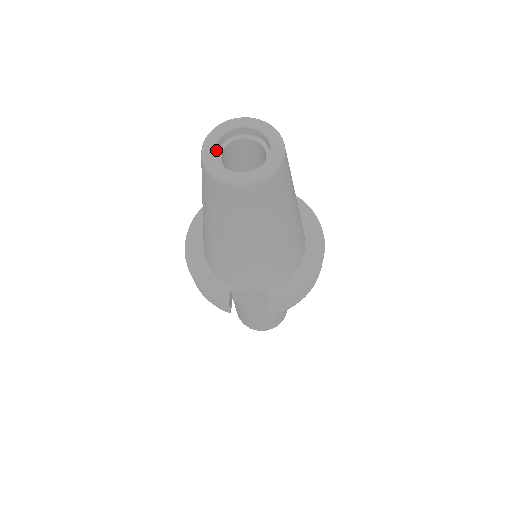
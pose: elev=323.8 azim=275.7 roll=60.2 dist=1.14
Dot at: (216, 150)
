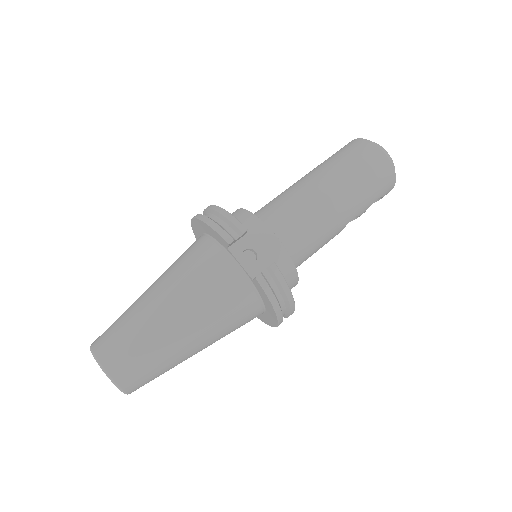
Dot at: occluded
